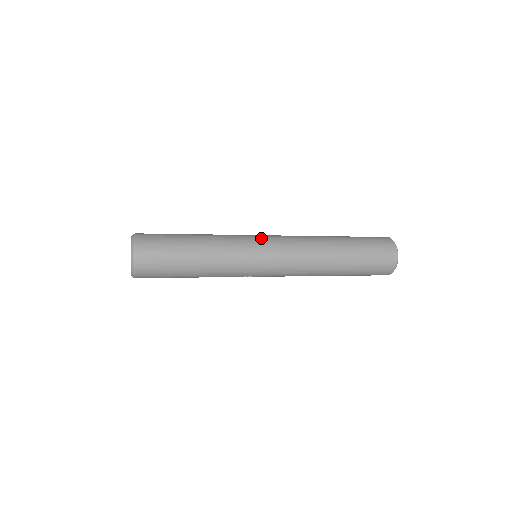
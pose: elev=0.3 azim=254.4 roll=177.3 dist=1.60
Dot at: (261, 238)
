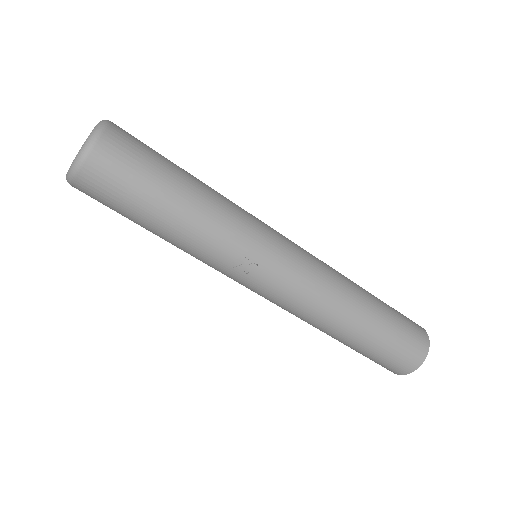
Dot at: occluded
